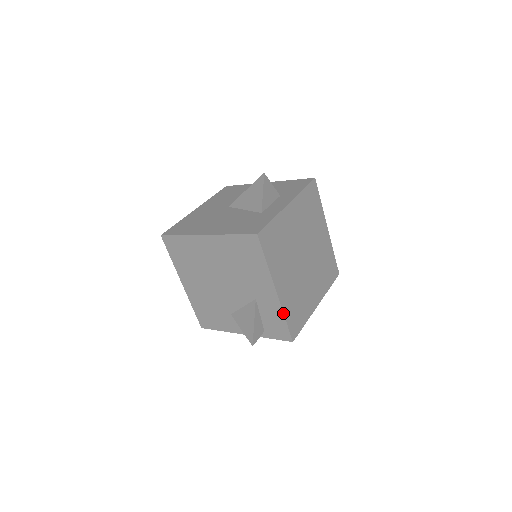
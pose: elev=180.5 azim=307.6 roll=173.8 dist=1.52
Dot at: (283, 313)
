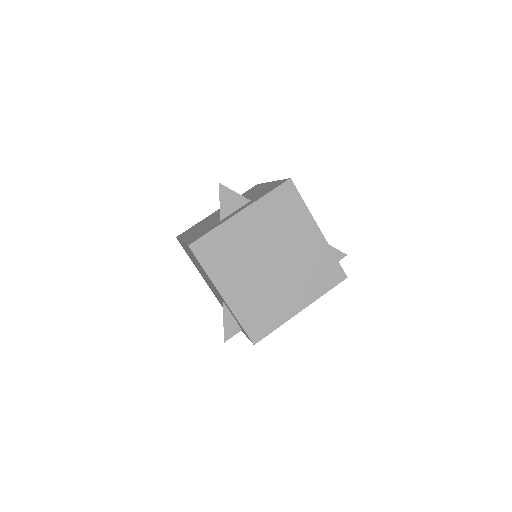
Dot at: (235, 317)
